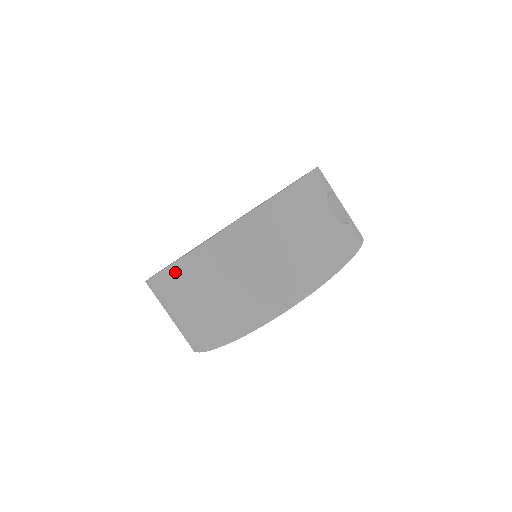
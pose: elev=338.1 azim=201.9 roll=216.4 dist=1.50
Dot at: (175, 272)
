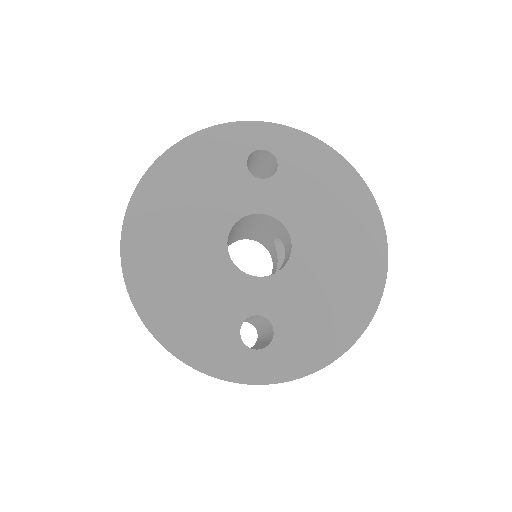
Dot at: occluded
